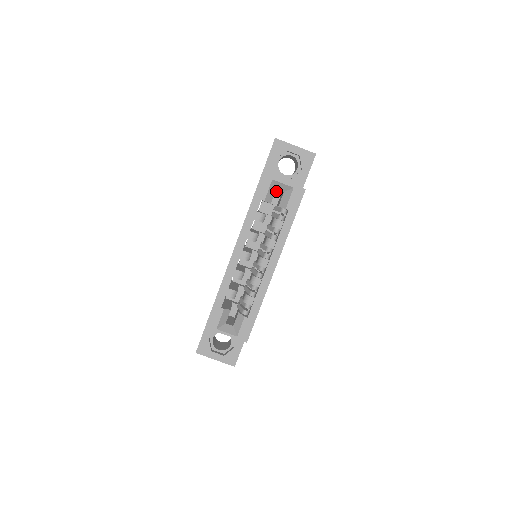
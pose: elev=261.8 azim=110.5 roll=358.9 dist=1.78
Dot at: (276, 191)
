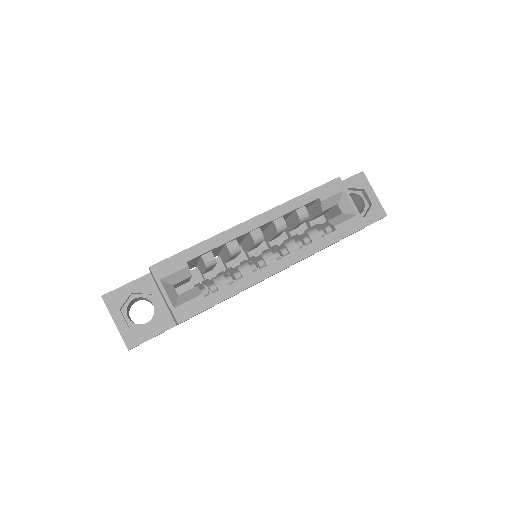
Dot at: (324, 217)
